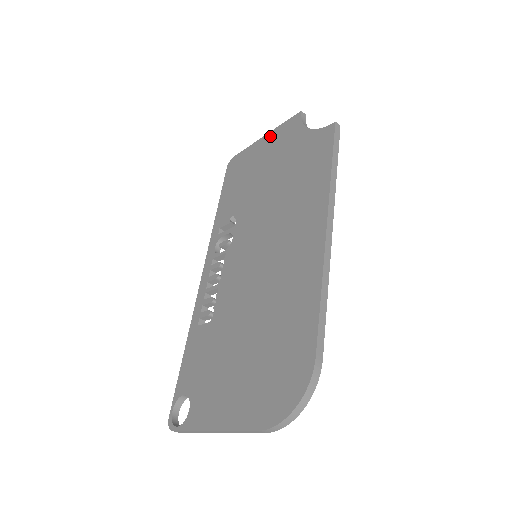
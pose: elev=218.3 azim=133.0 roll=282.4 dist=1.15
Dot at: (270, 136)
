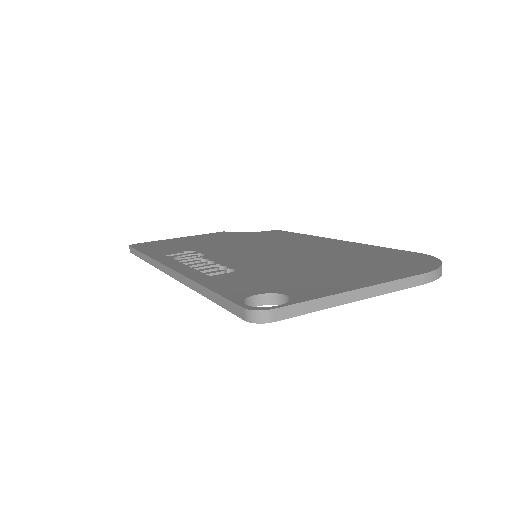
Dot at: (193, 236)
